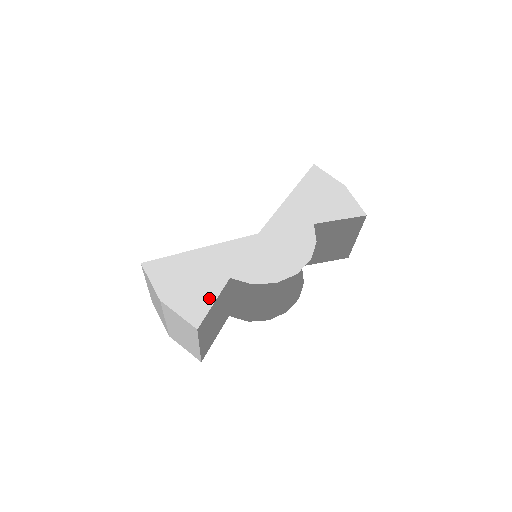
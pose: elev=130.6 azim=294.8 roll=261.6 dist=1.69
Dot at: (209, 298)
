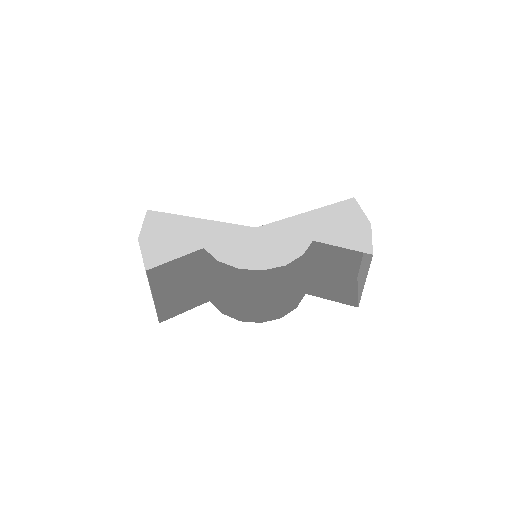
Dot at: (174, 254)
